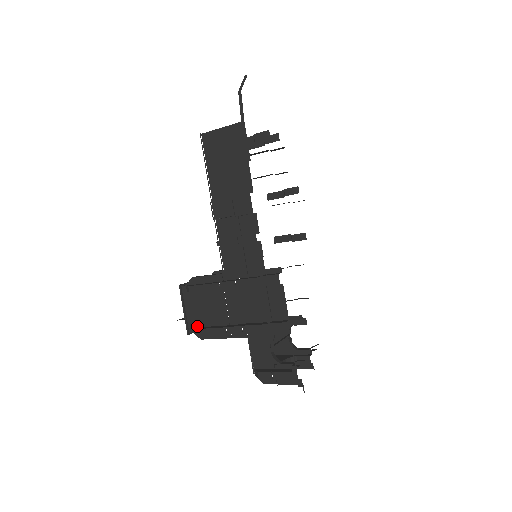
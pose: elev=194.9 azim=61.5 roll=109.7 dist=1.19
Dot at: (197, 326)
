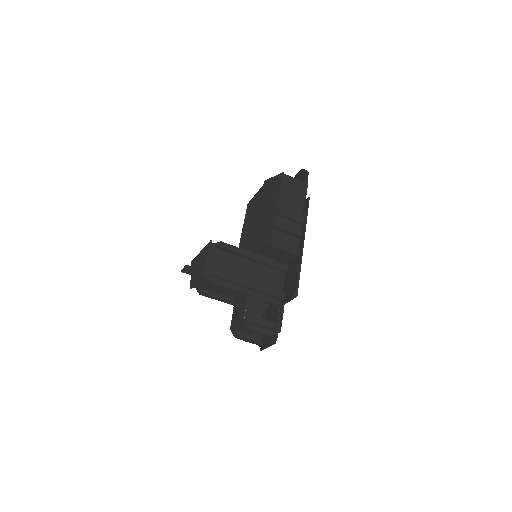
Dot at: (212, 272)
